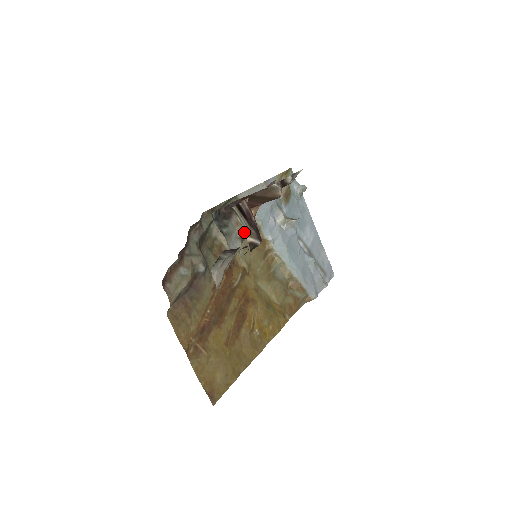
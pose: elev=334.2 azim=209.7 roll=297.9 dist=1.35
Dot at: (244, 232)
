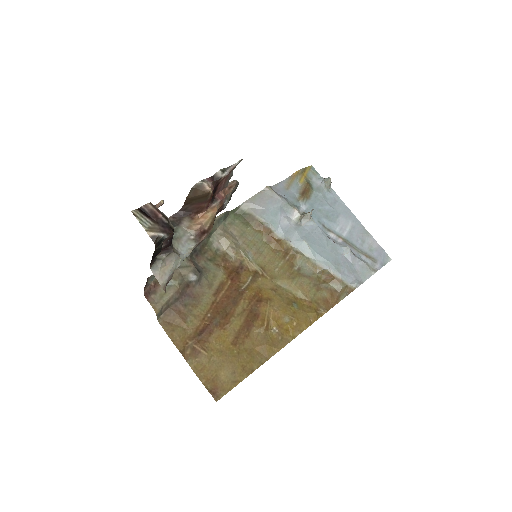
Dot at: occluded
